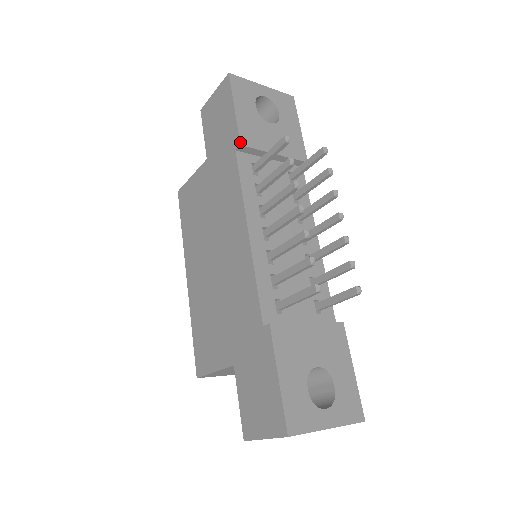
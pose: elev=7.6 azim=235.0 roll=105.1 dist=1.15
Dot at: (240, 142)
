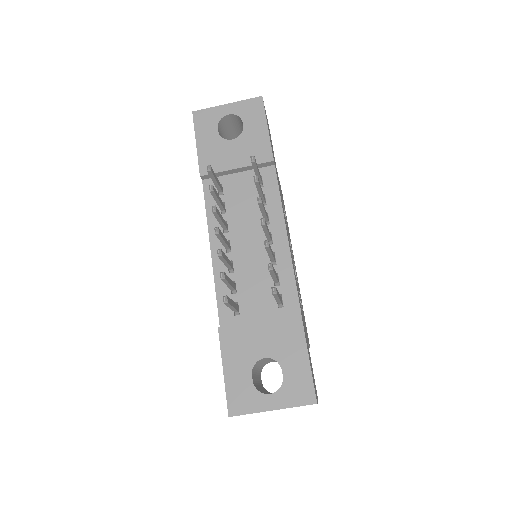
Dot at: (200, 174)
